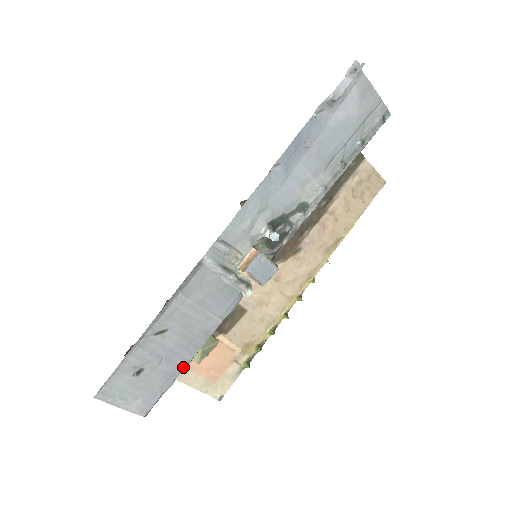
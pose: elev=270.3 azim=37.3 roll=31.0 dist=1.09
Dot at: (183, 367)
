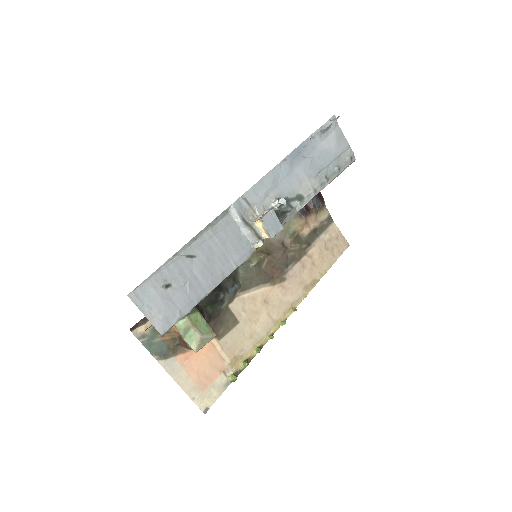
Dot at: (201, 298)
